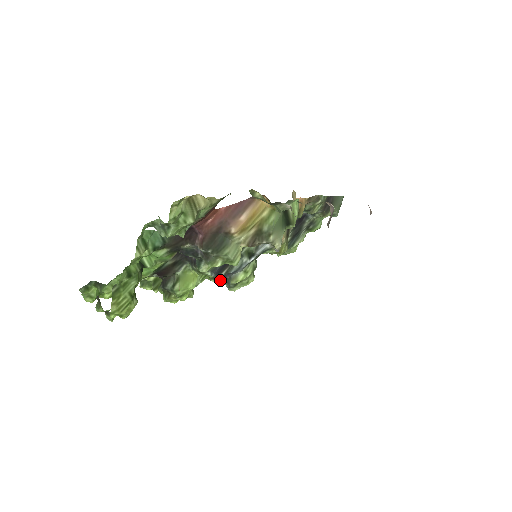
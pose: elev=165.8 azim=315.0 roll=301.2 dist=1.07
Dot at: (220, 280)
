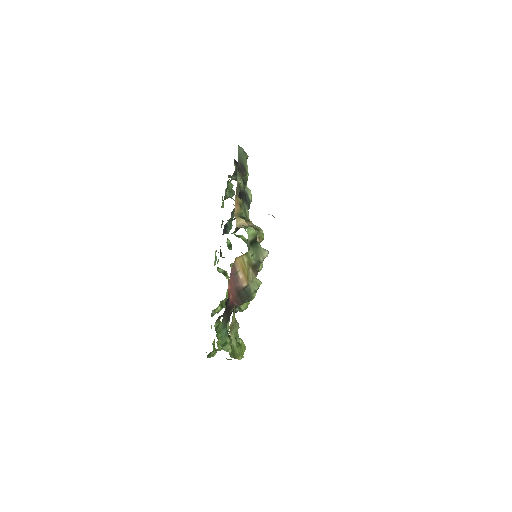
Dot at: occluded
